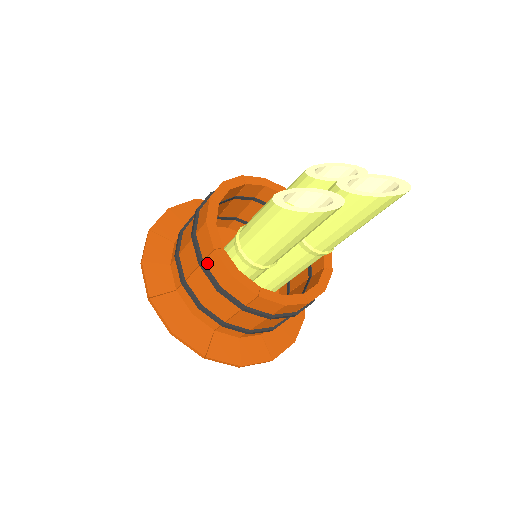
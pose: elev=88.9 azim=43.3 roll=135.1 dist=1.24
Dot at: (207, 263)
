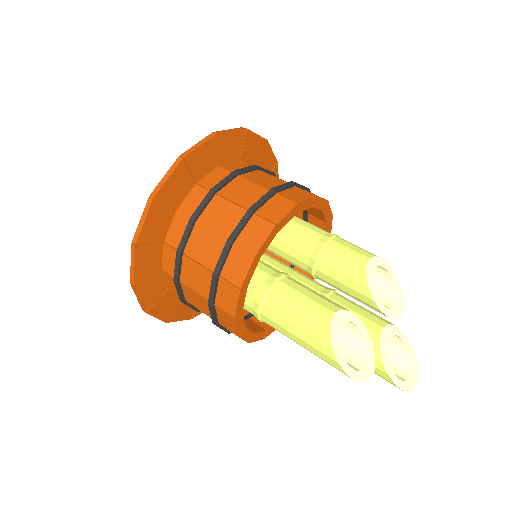
Dot at: (221, 282)
